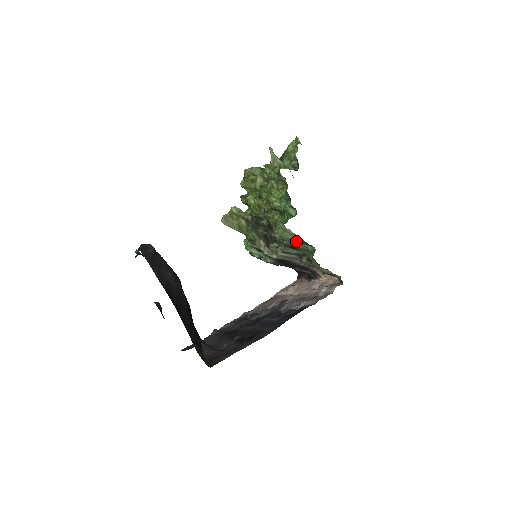
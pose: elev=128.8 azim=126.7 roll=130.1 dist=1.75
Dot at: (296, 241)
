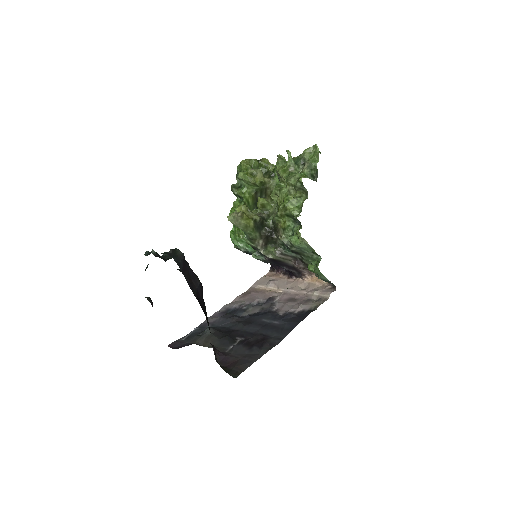
Dot at: (307, 250)
